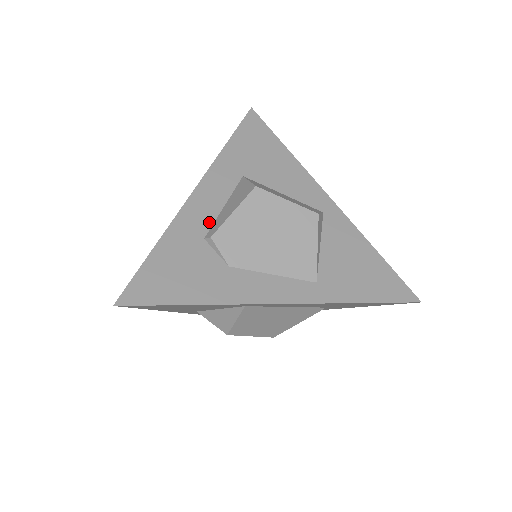
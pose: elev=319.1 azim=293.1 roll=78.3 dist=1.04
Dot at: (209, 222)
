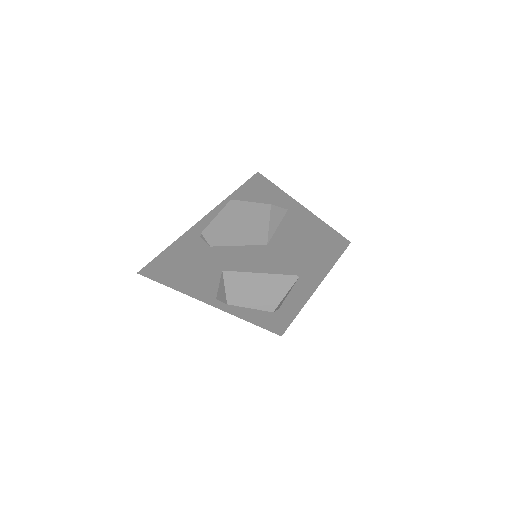
Dot at: occluded
